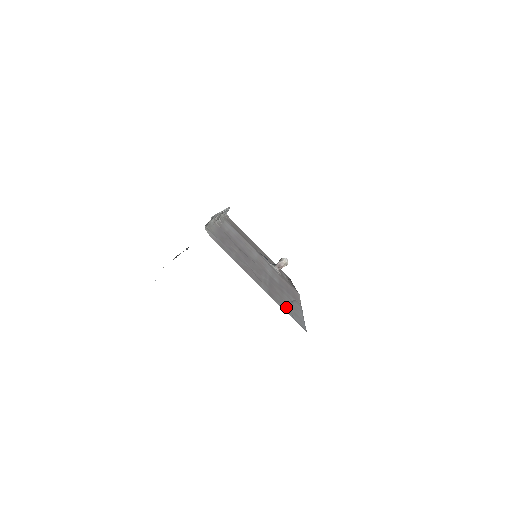
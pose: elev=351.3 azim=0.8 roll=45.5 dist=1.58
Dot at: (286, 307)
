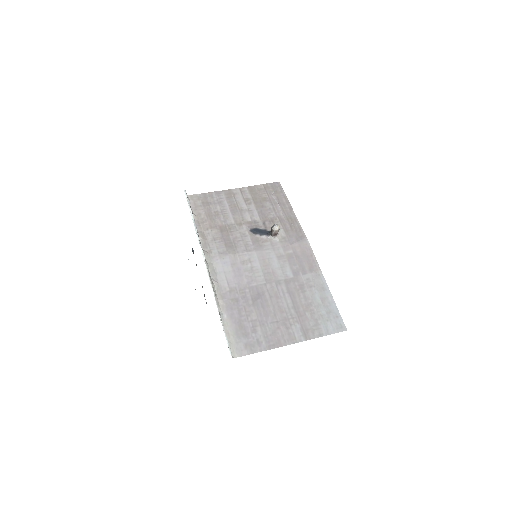
Dot at: (320, 322)
